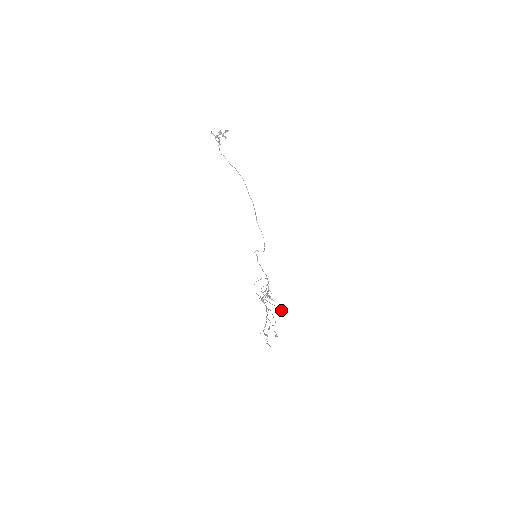
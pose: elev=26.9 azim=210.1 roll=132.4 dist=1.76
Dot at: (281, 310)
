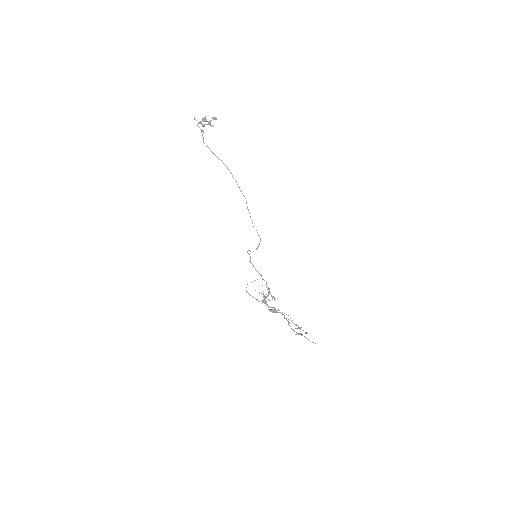
Dot at: occluded
